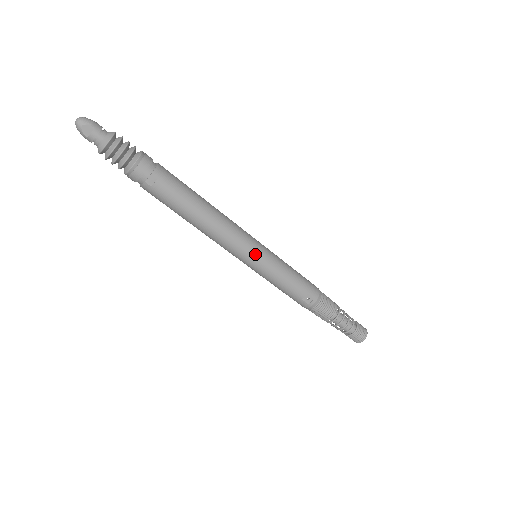
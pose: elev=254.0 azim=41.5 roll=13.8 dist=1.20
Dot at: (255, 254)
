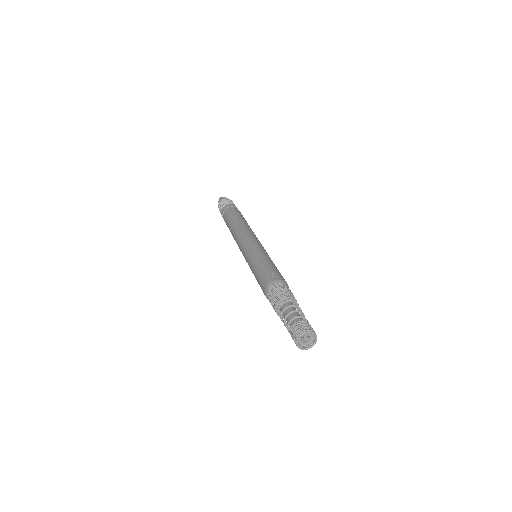
Dot at: (256, 243)
